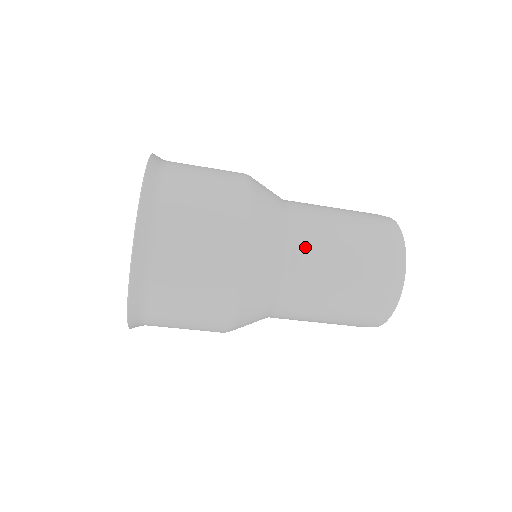
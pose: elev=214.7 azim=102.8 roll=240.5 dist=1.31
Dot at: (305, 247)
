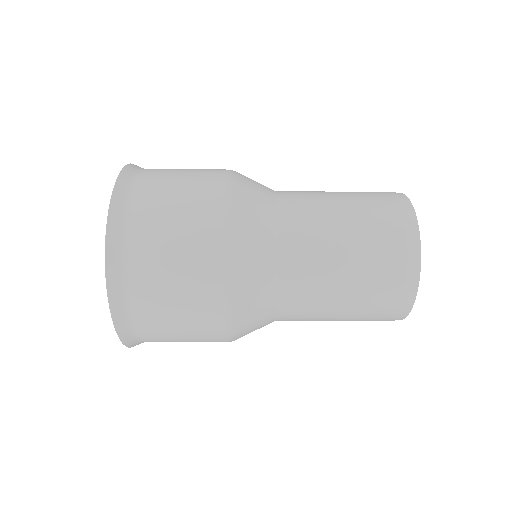
Dot at: (296, 288)
